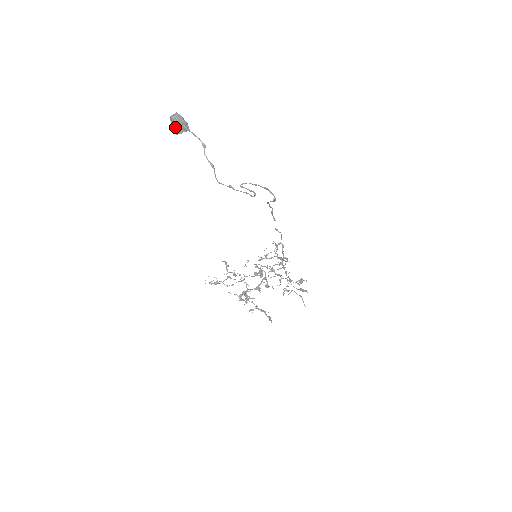
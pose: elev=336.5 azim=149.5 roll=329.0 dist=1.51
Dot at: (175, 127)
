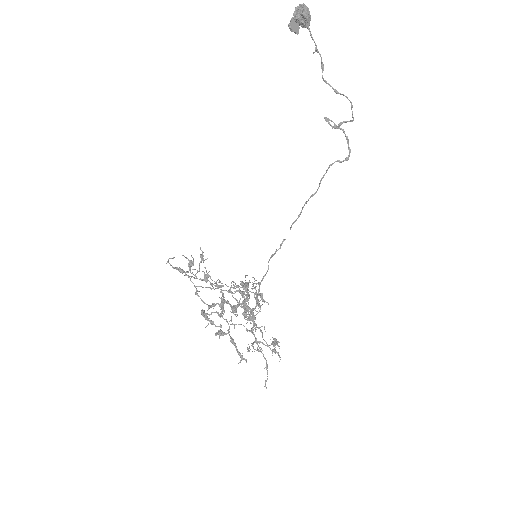
Dot at: (303, 11)
